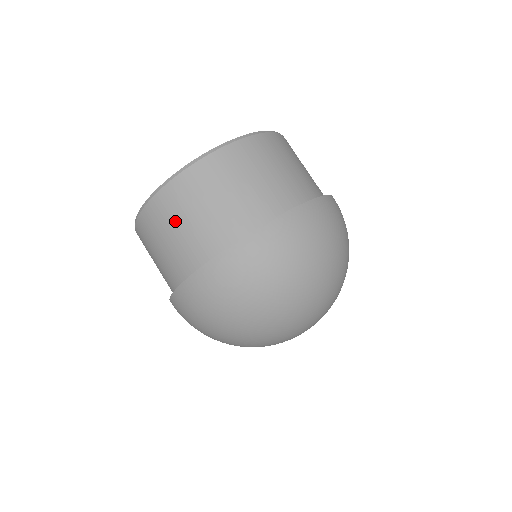
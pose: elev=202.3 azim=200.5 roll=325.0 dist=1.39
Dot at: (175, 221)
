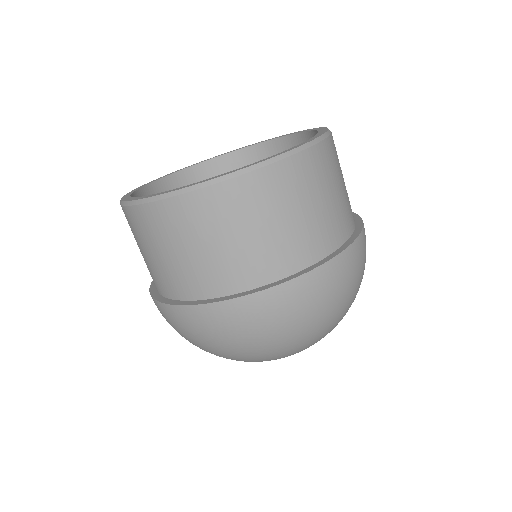
Dot at: (248, 222)
